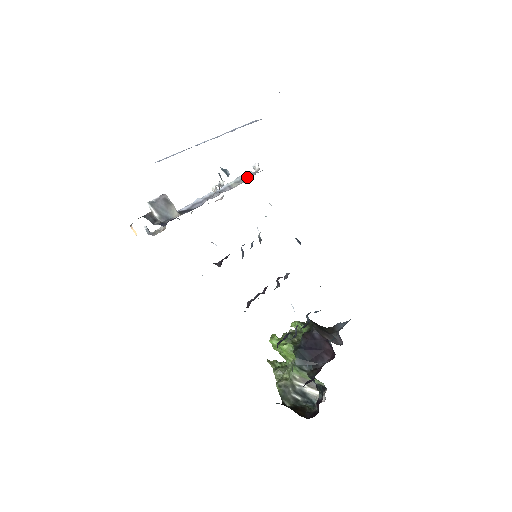
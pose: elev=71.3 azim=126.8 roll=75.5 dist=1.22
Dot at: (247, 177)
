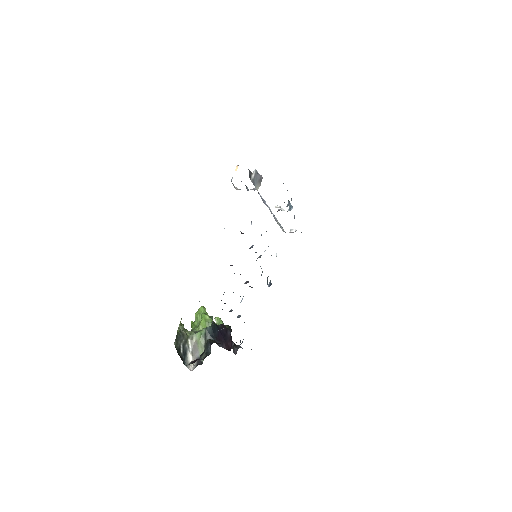
Dot at: (283, 230)
